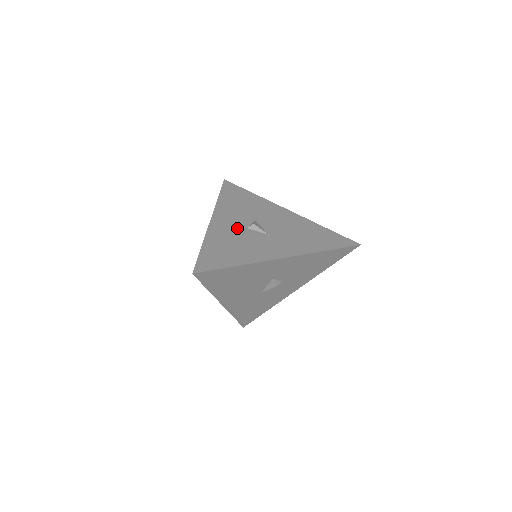
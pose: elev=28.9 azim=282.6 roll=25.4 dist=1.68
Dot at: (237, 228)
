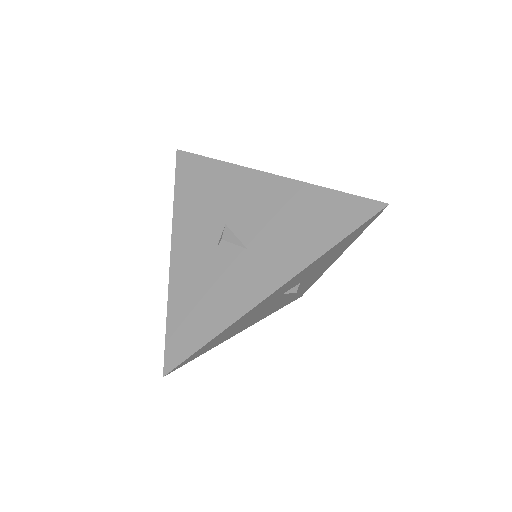
Dot at: (204, 255)
